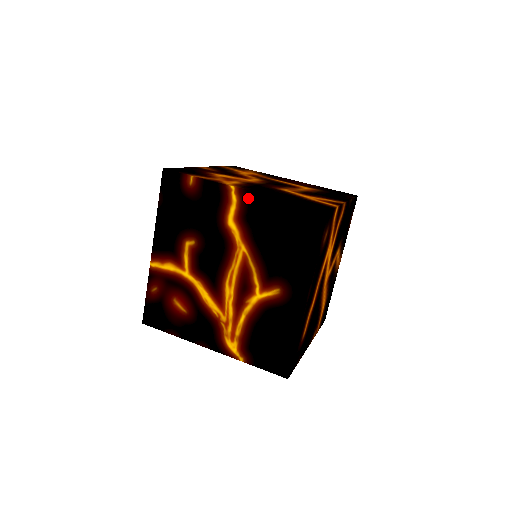
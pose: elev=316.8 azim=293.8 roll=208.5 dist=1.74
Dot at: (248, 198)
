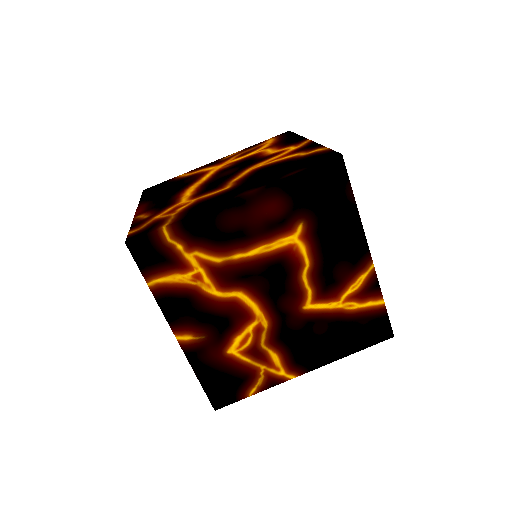
Dot at: occluded
